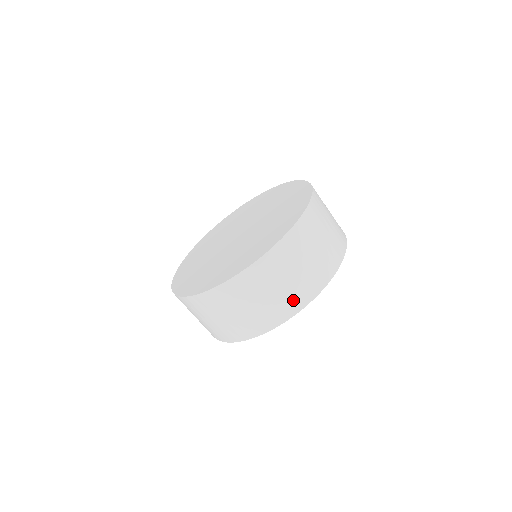
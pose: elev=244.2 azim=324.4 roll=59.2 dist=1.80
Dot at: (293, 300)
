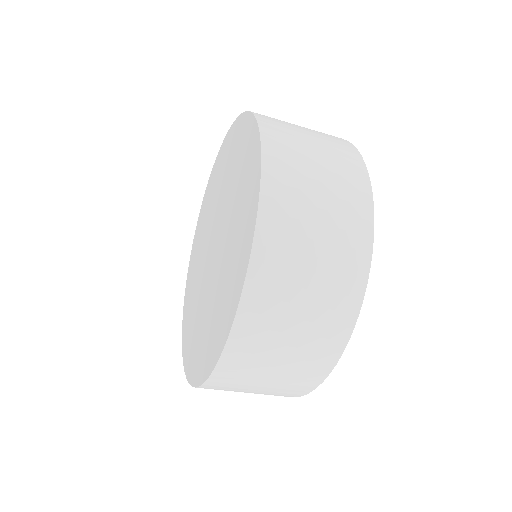
Dot at: (352, 217)
